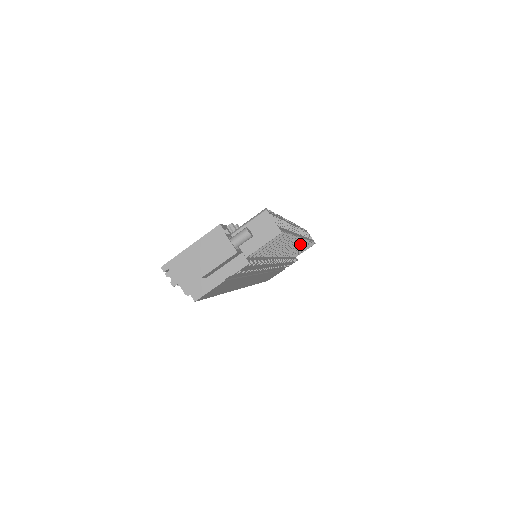
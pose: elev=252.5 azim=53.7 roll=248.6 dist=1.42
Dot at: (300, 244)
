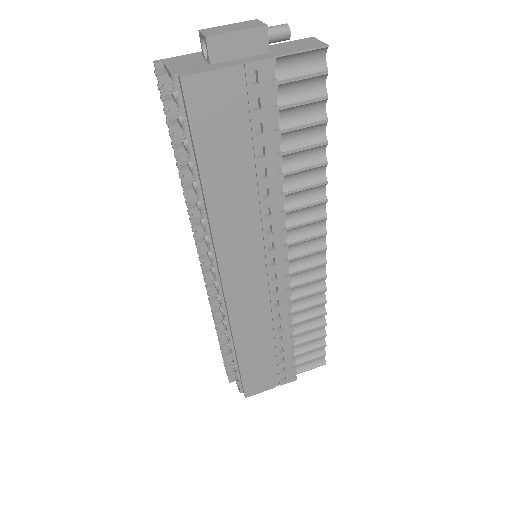
Dot at: (317, 277)
